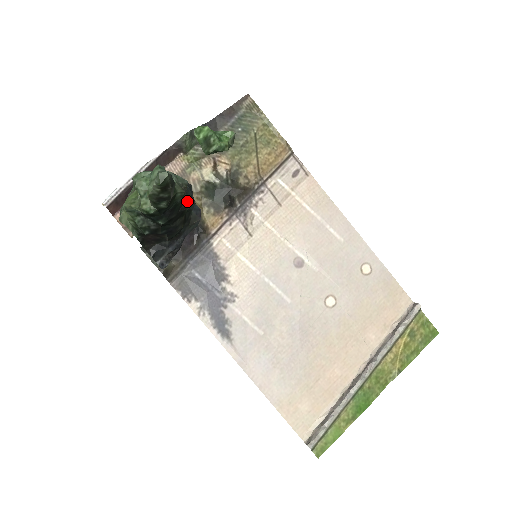
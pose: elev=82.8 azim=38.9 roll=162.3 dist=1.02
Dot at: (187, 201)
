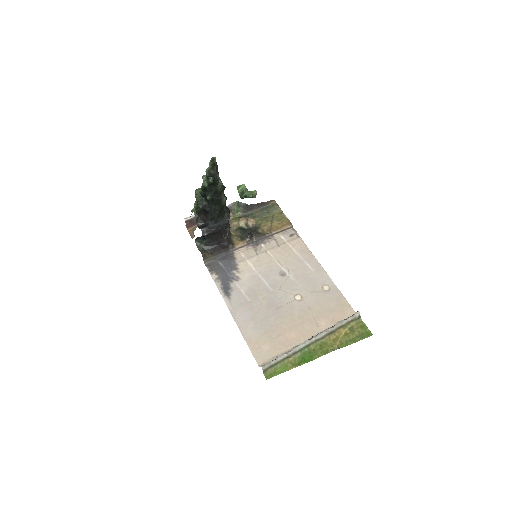
Dot at: (223, 197)
